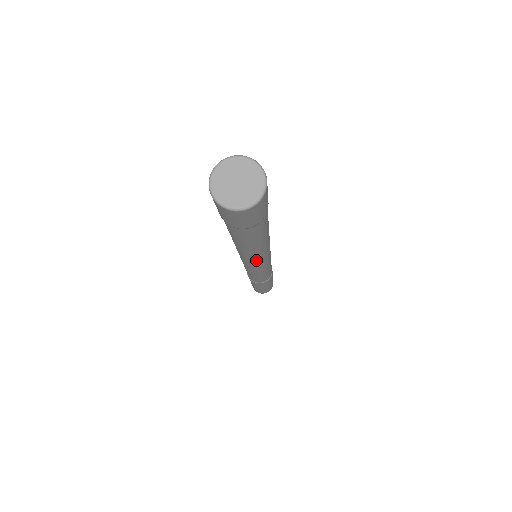
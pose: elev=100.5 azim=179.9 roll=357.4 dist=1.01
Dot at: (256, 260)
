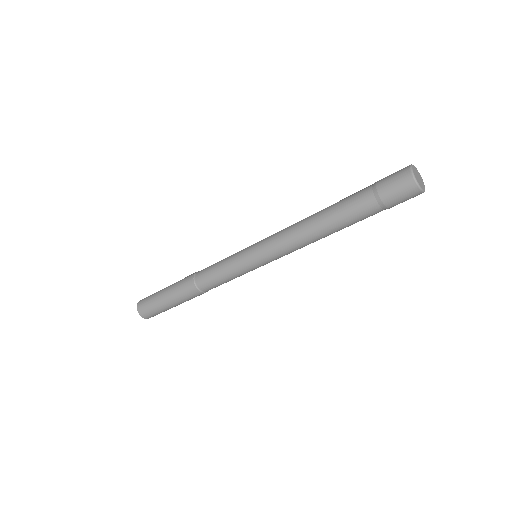
Dot at: (295, 250)
